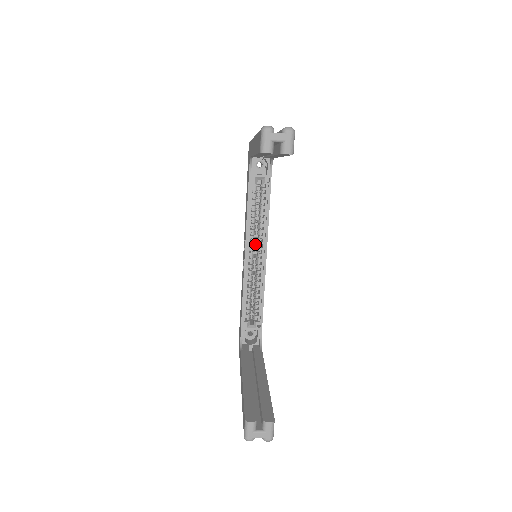
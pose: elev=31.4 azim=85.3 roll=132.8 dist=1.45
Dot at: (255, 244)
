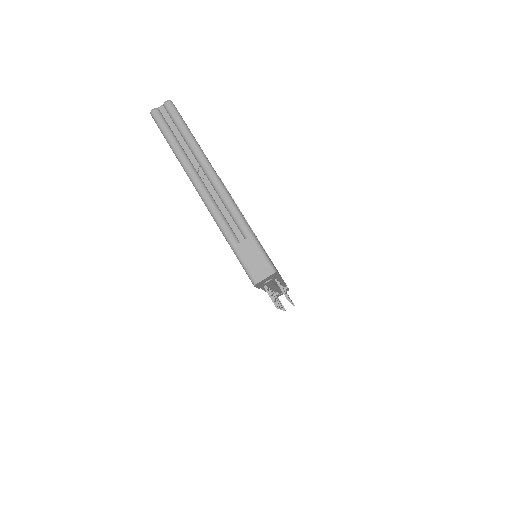
Dot at: occluded
